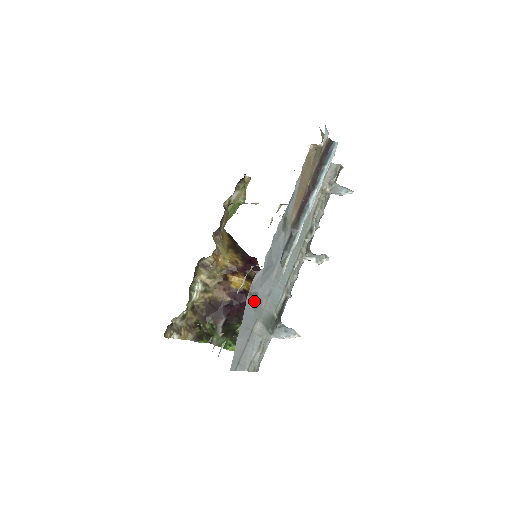
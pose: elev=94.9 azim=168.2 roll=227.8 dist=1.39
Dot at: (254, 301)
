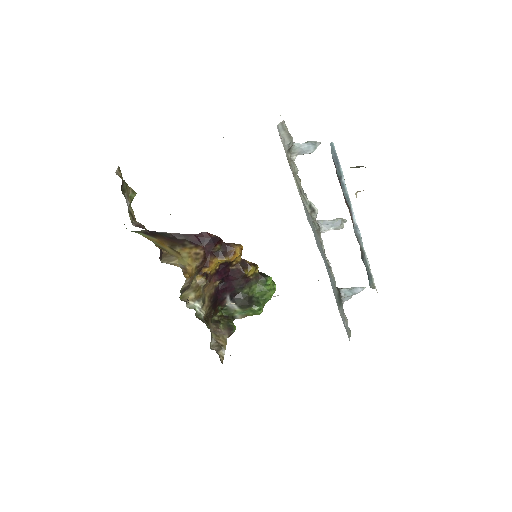
Dot at: occluded
